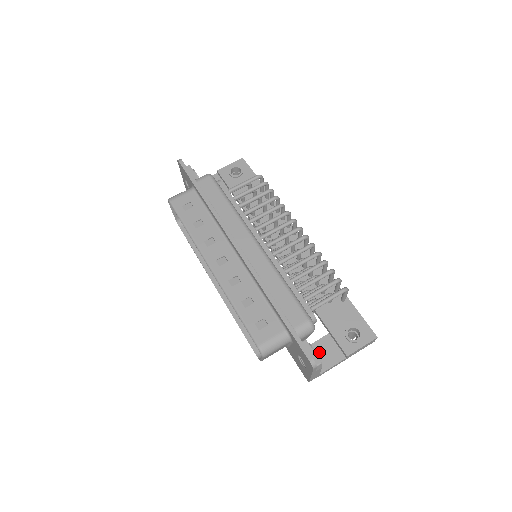
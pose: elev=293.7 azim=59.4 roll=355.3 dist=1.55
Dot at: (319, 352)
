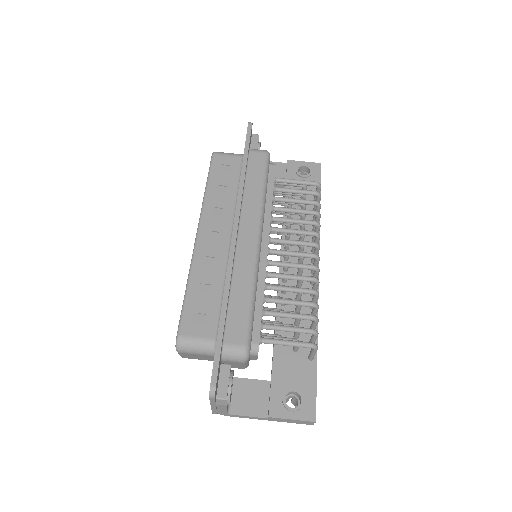
Dot at: (245, 392)
